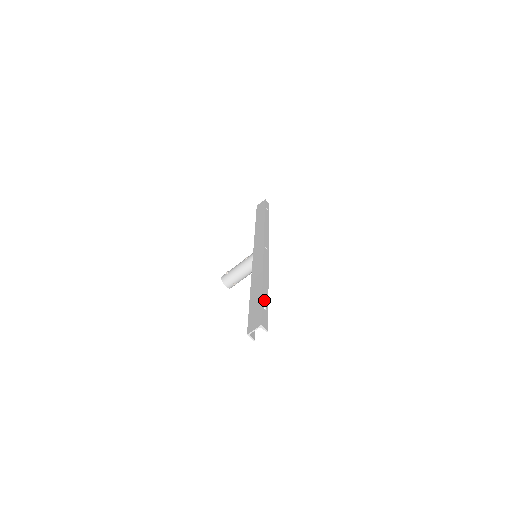
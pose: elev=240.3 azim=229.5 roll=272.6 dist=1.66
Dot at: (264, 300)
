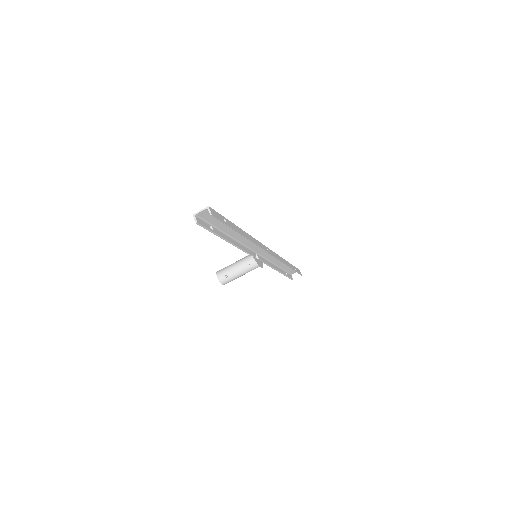
Dot at: (229, 222)
